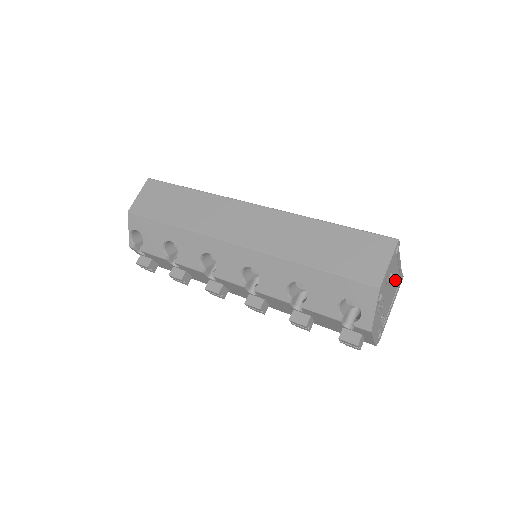
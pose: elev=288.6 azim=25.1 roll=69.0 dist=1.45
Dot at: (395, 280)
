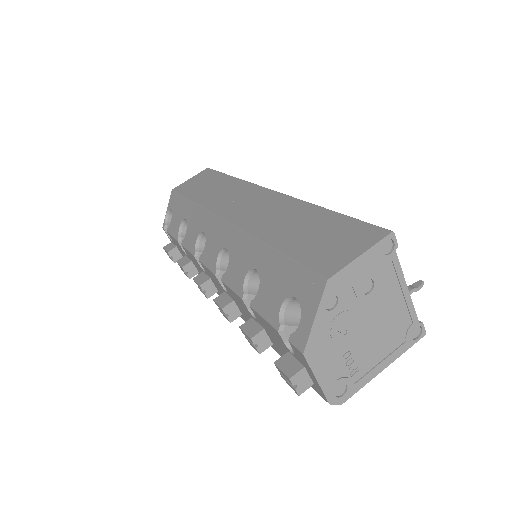
Dot at: (394, 316)
